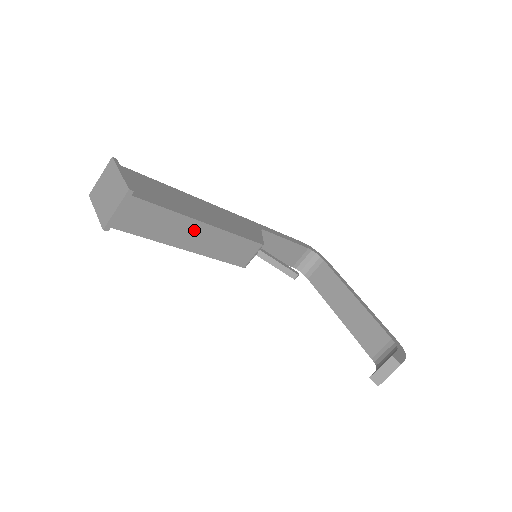
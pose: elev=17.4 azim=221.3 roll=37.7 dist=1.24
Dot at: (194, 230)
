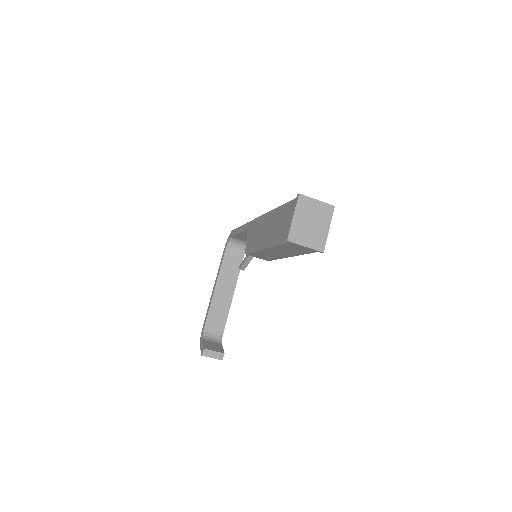
Dot at: (284, 254)
